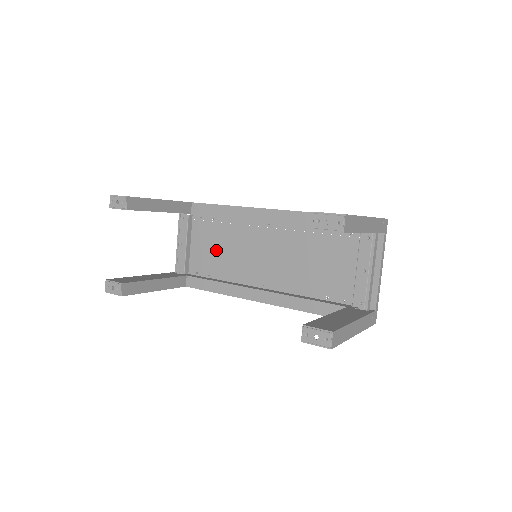
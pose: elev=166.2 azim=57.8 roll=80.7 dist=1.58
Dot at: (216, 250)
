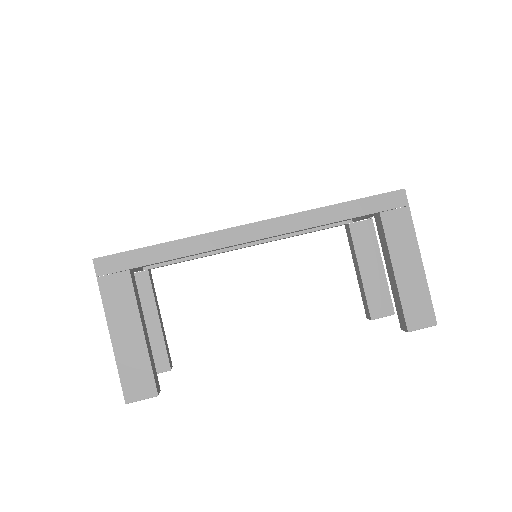
Dot at: occluded
